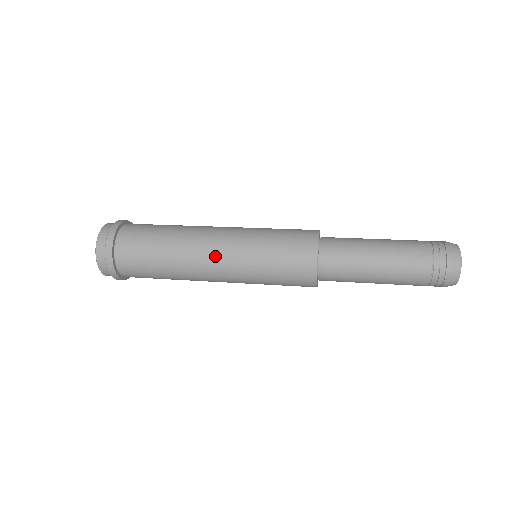
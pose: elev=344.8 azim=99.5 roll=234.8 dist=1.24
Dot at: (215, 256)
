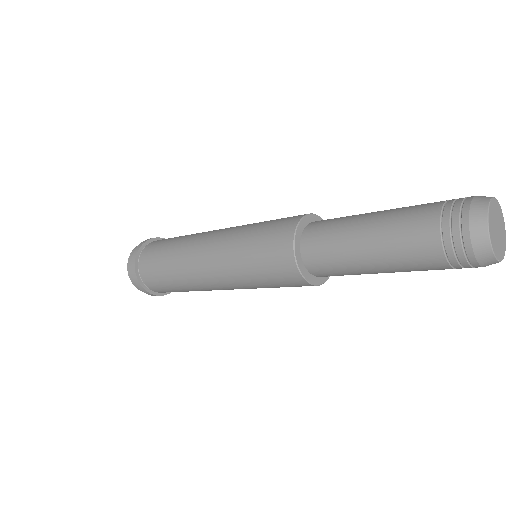
Dot at: (207, 271)
